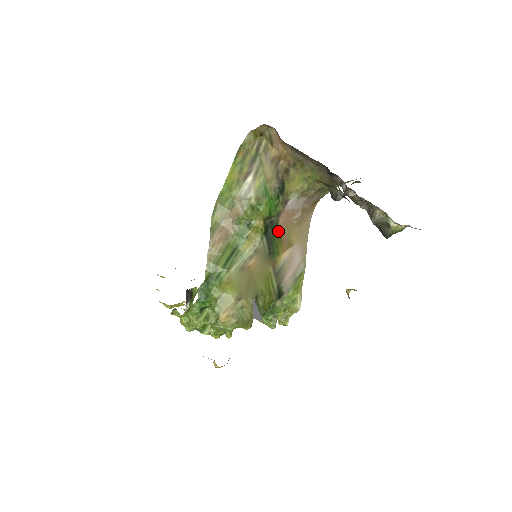
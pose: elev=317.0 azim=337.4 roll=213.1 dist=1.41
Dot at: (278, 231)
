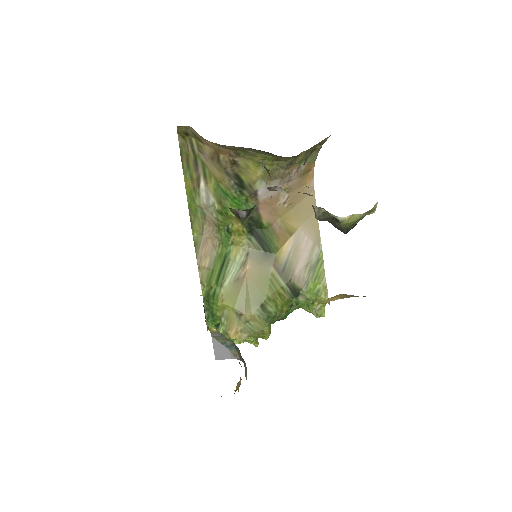
Dot at: (266, 225)
